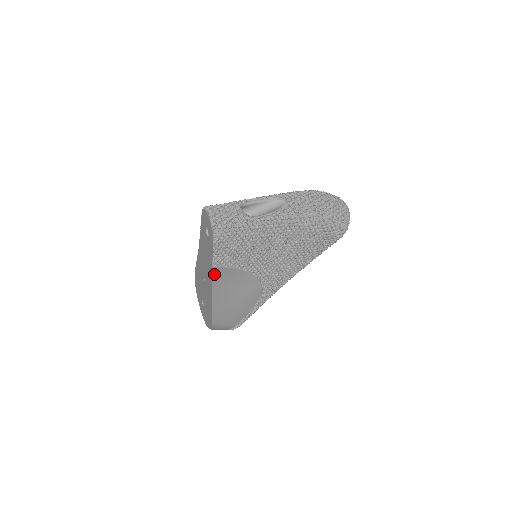
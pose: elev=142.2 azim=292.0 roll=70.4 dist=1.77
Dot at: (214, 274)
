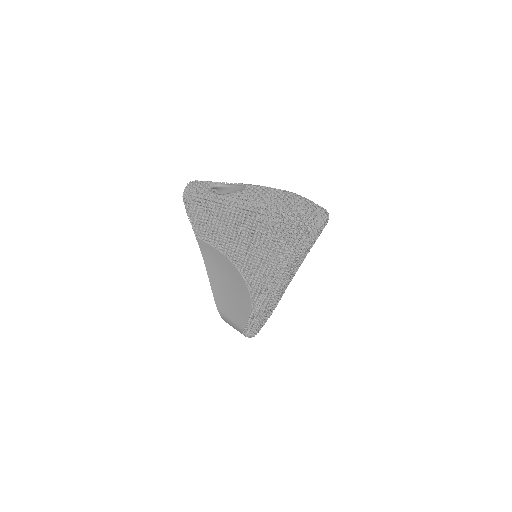
Dot at: (201, 247)
